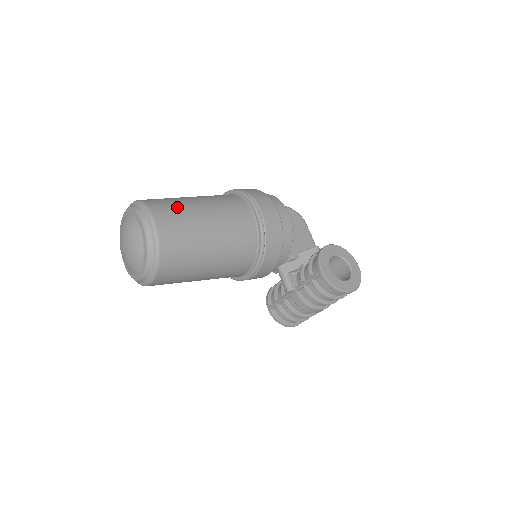
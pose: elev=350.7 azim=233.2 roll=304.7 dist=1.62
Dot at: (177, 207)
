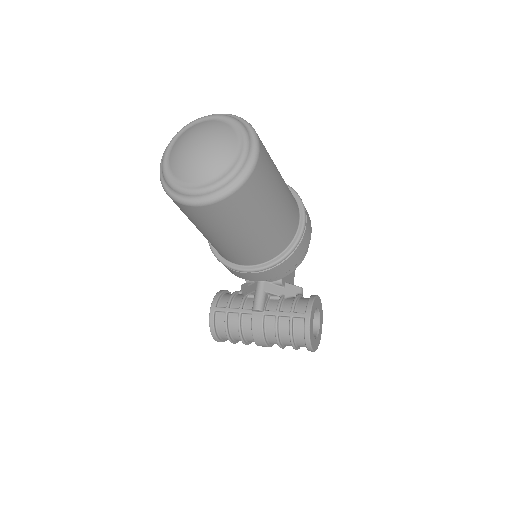
Dot at: (271, 159)
